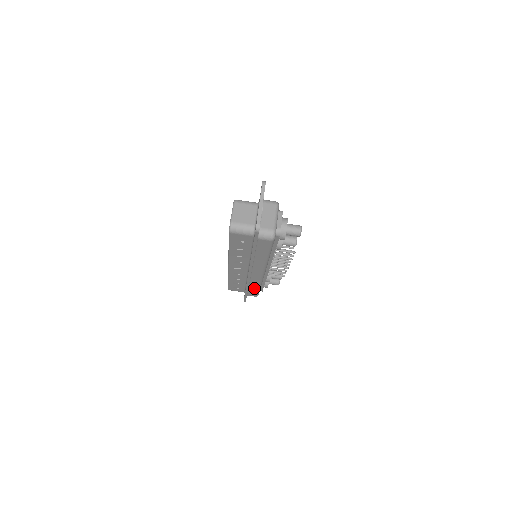
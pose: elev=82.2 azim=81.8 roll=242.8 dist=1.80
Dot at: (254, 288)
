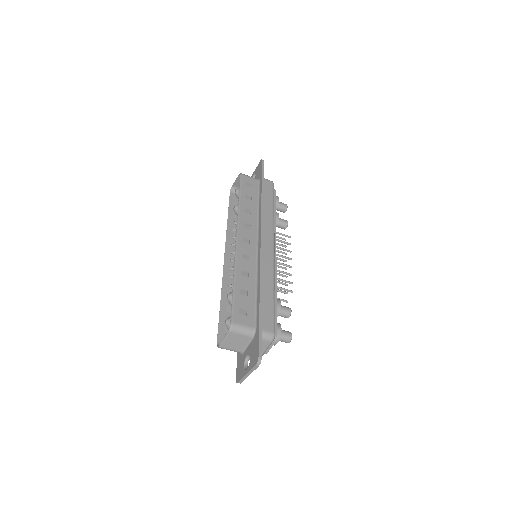
Dot at: occluded
